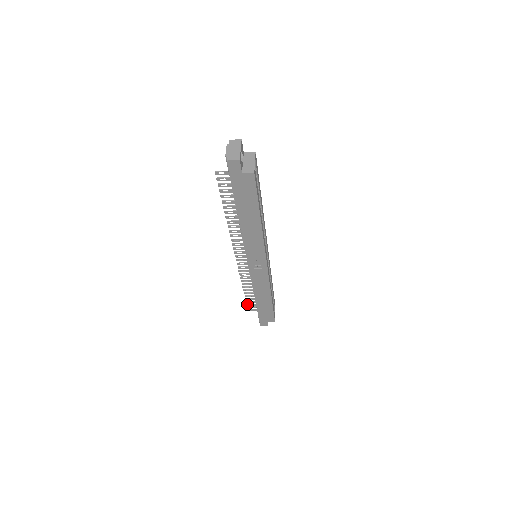
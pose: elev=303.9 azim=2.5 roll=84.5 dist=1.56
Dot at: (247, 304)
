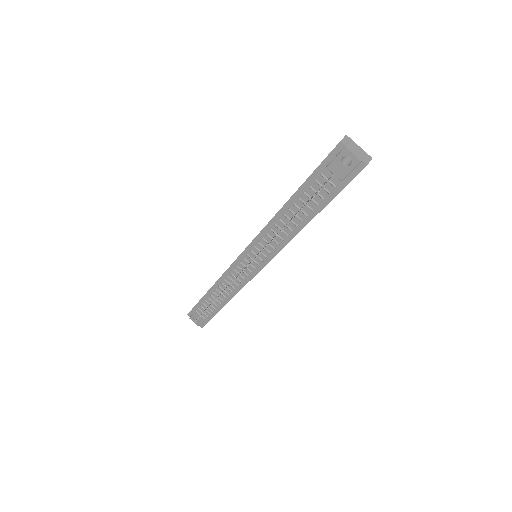
Dot at: (200, 316)
